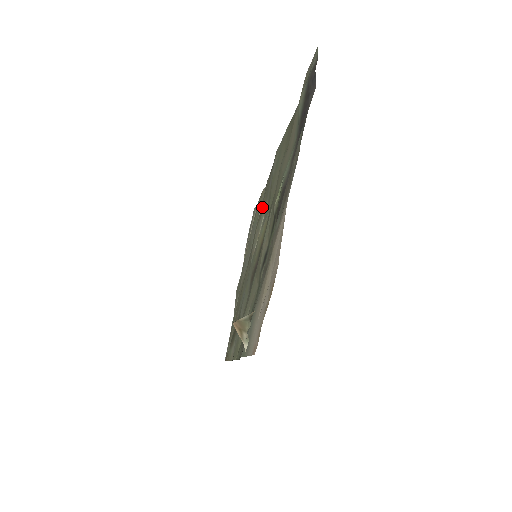
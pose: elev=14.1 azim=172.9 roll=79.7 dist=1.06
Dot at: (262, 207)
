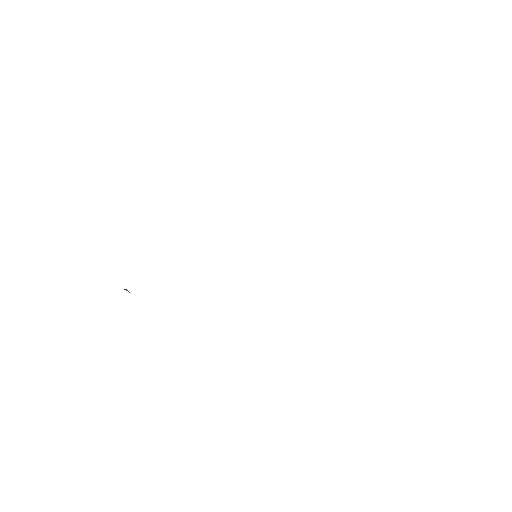
Dot at: occluded
